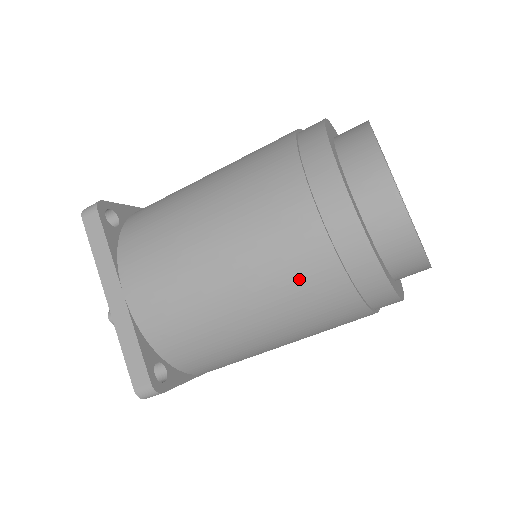
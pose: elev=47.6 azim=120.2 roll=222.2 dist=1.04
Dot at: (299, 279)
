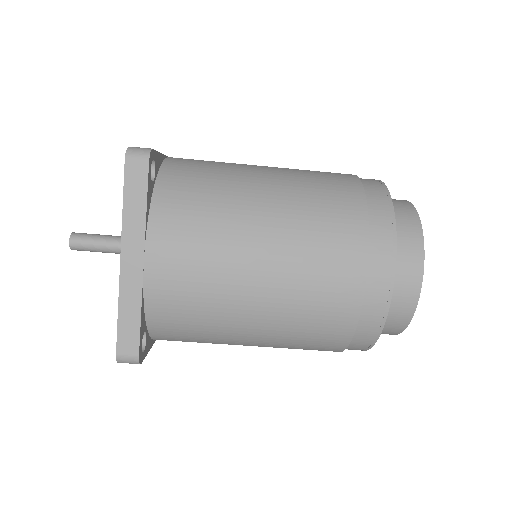
Dot at: (318, 322)
